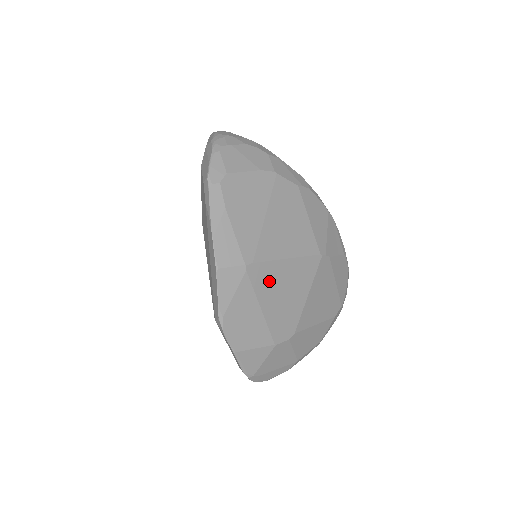
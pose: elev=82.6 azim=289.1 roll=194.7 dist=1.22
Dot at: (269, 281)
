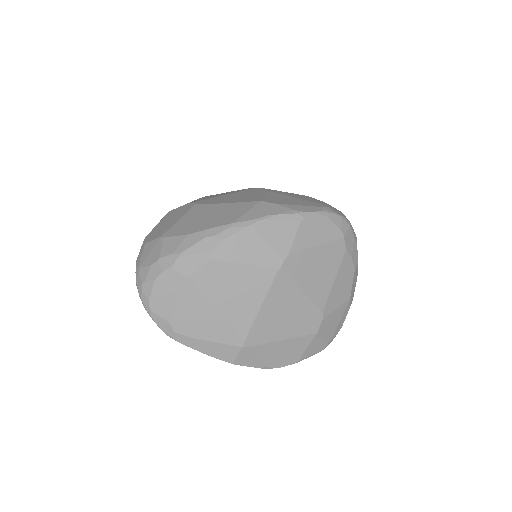
Dot at: (267, 328)
